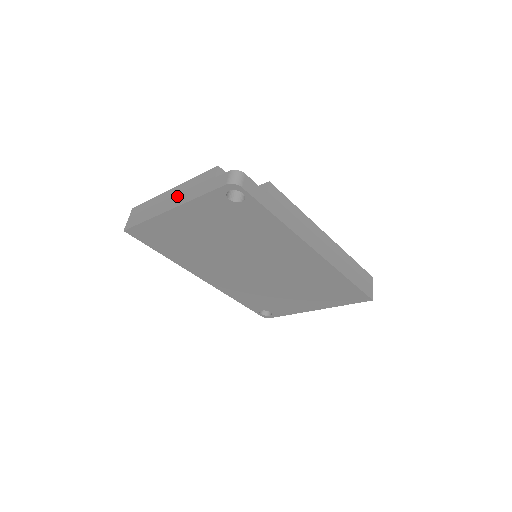
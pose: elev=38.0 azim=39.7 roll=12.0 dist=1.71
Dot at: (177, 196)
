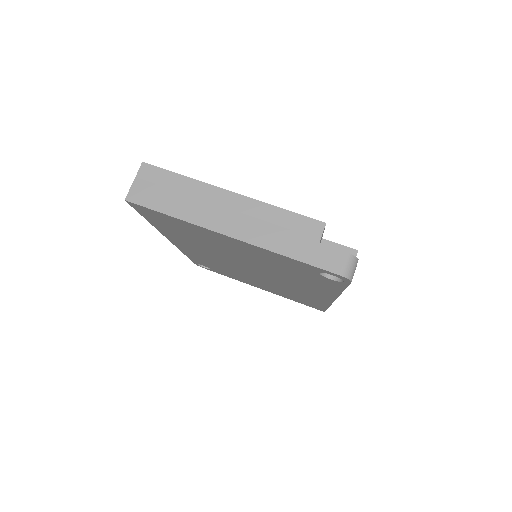
Dot at: (245, 219)
